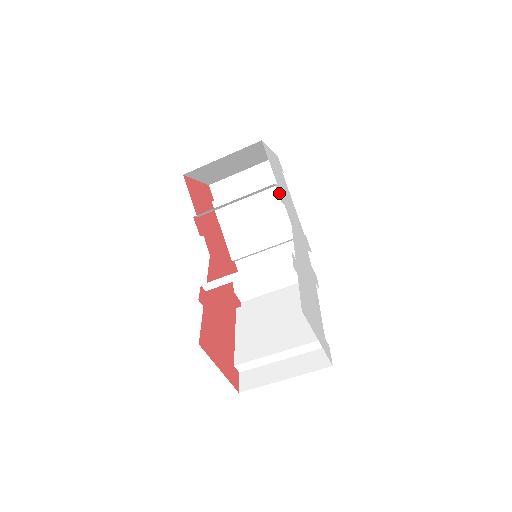
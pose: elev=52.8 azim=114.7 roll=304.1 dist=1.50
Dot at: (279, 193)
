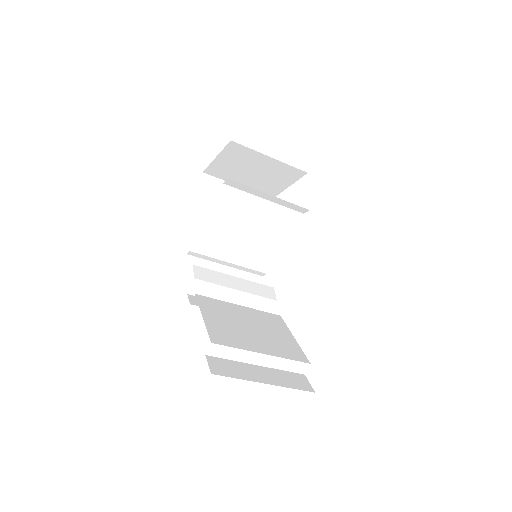
Dot at: occluded
